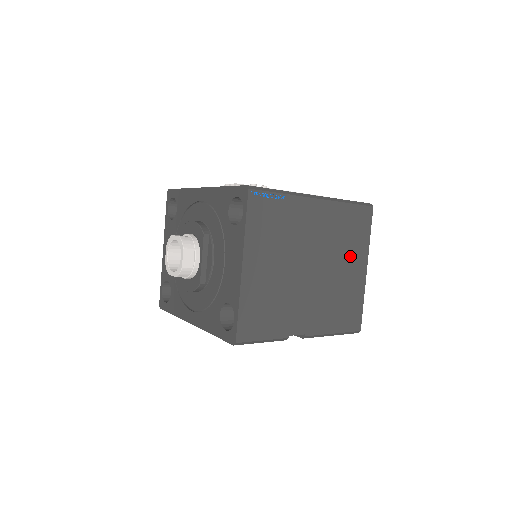
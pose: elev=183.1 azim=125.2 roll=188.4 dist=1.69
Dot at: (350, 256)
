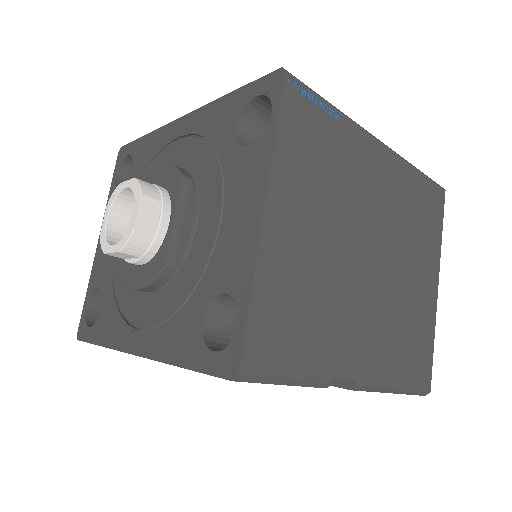
Dot at: (419, 256)
